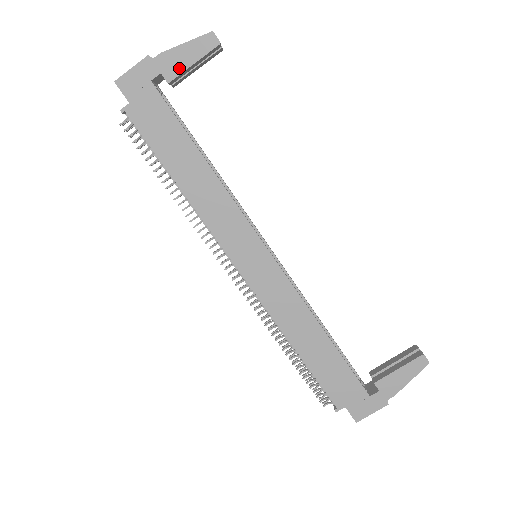
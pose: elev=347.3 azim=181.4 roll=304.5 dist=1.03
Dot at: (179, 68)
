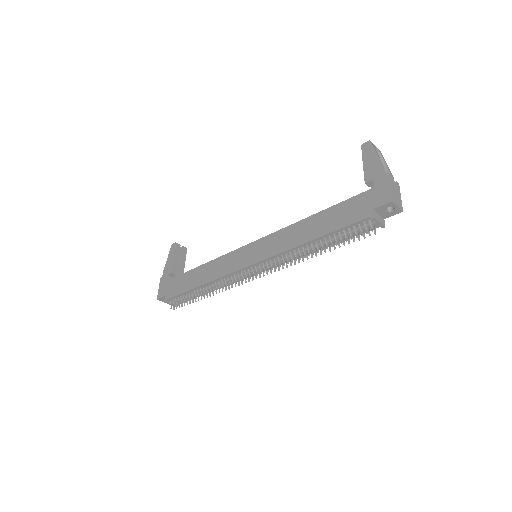
Dot at: (171, 265)
